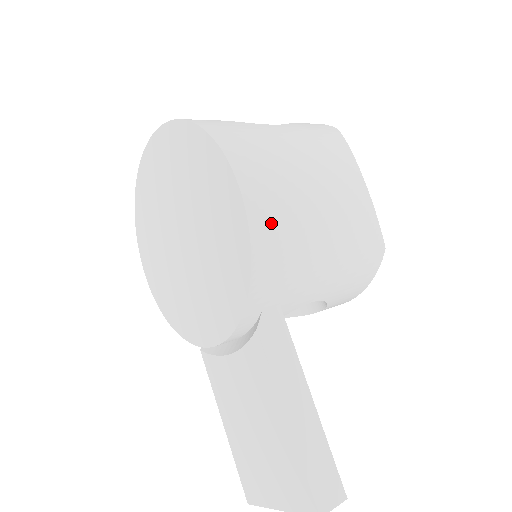
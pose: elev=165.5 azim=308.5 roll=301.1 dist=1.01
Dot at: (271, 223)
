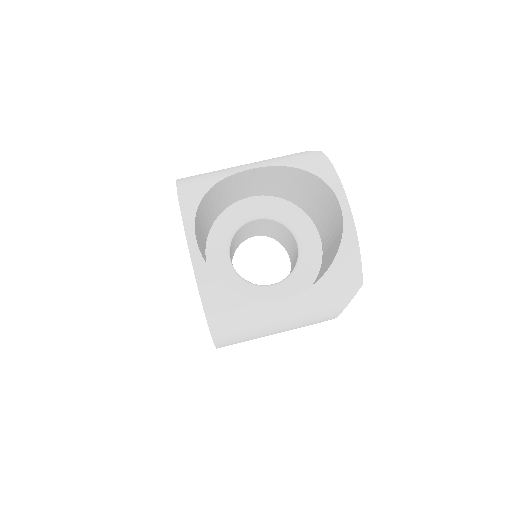
Dot at: occluded
